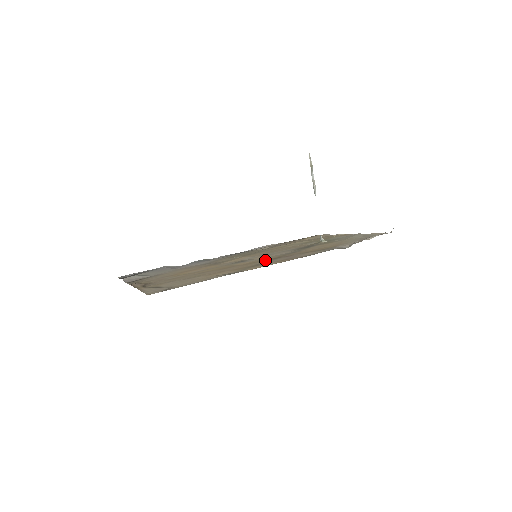
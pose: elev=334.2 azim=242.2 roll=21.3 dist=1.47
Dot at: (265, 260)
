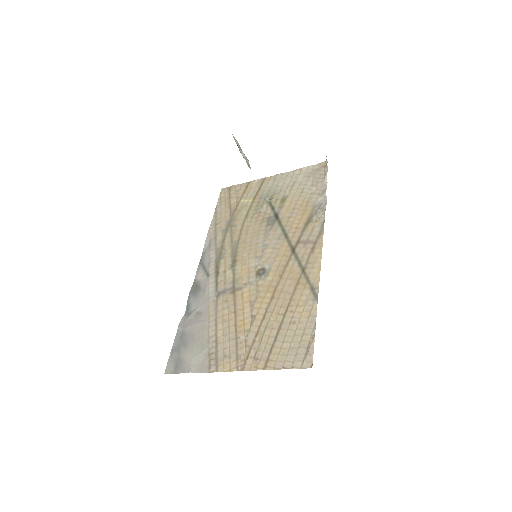
Dot at: (289, 258)
